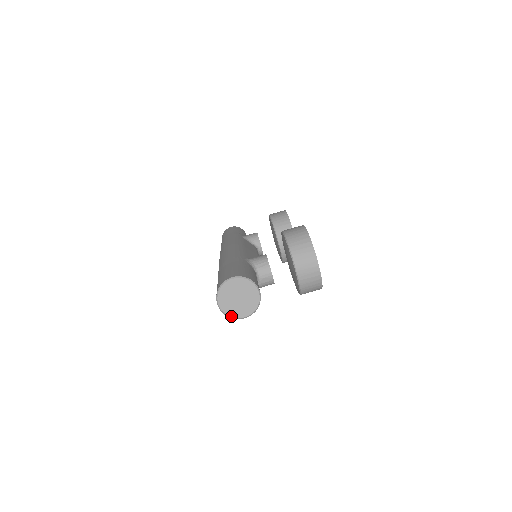
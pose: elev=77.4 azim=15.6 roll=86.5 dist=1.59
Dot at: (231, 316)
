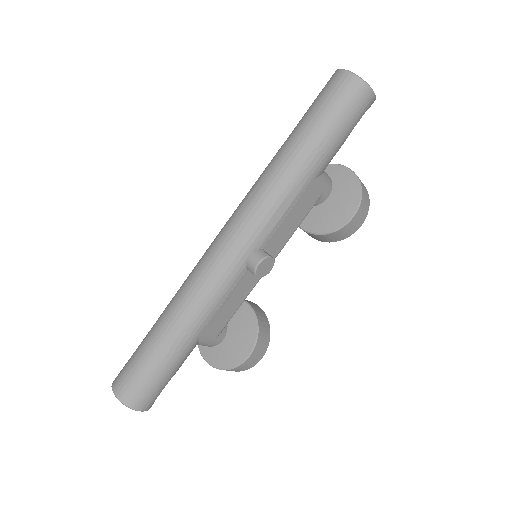
Dot at: (365, 82)
